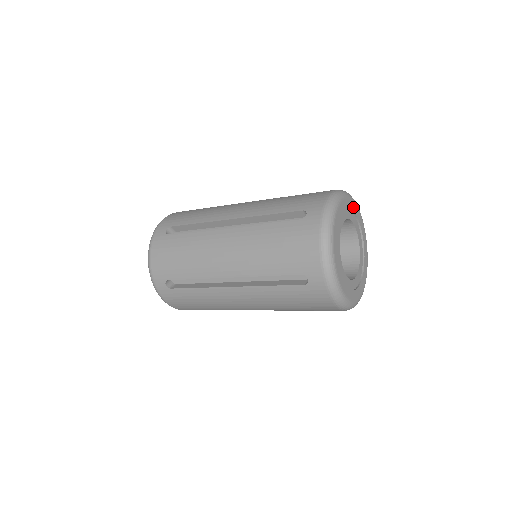
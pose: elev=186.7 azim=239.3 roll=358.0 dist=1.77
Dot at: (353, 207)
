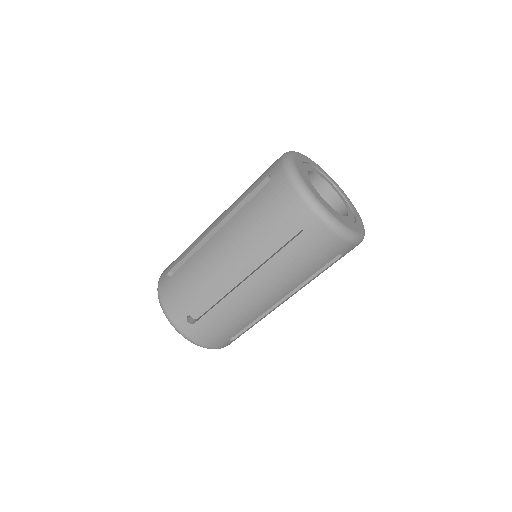
Dot at: (339, 189)
